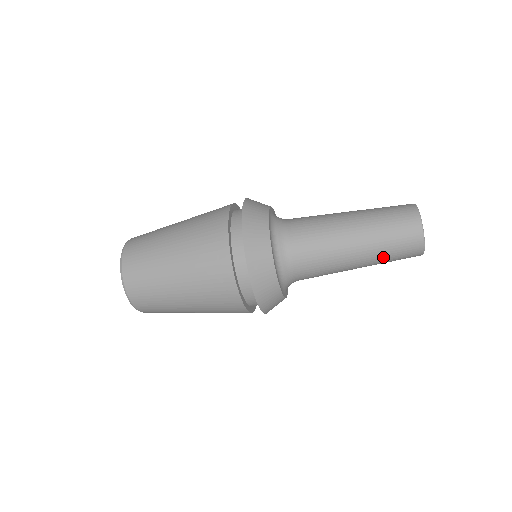
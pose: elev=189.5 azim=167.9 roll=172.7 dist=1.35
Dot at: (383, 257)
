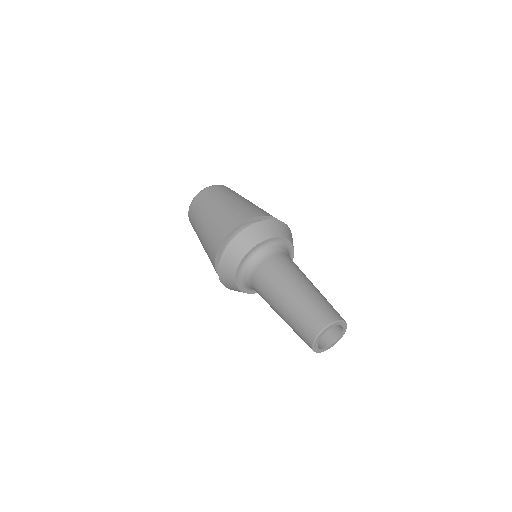
Dot at: (292, 328)
